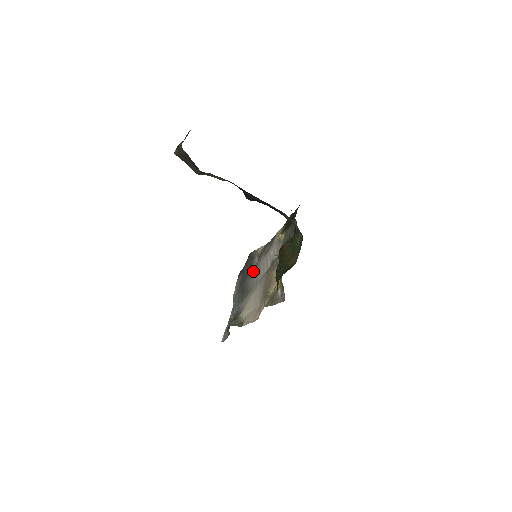
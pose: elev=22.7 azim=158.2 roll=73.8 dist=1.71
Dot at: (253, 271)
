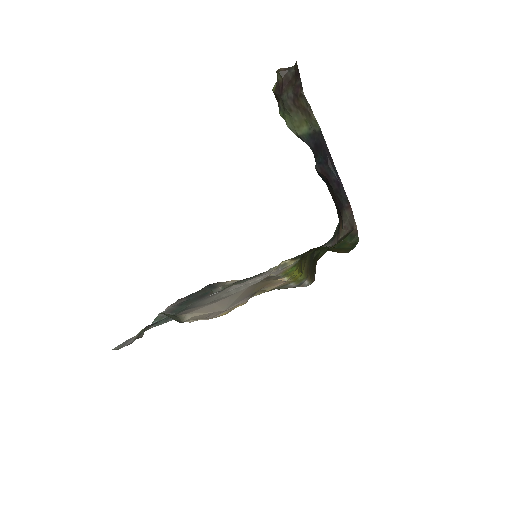
Dot at: (211, 295)
